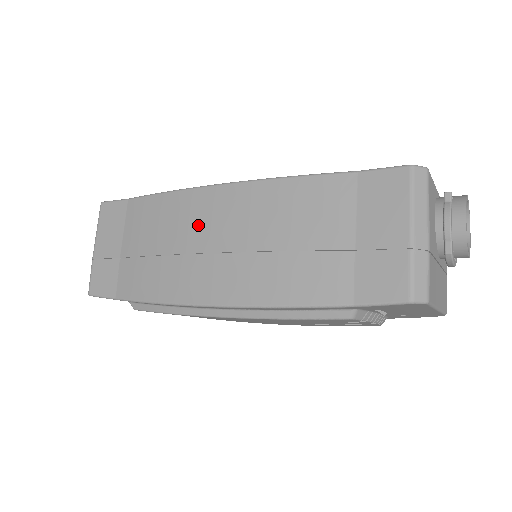
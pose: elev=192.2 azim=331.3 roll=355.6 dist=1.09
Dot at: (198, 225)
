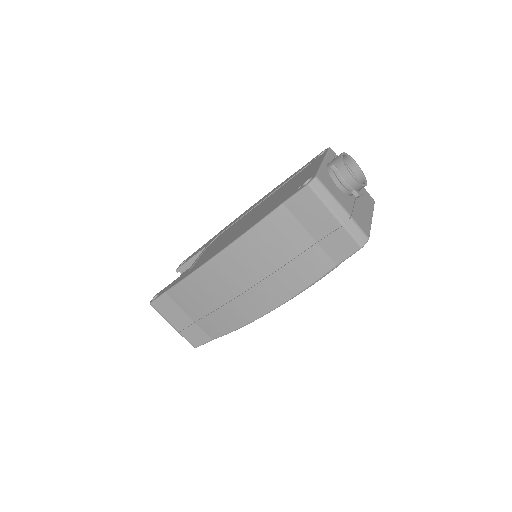
Dot at: (224, 283)
